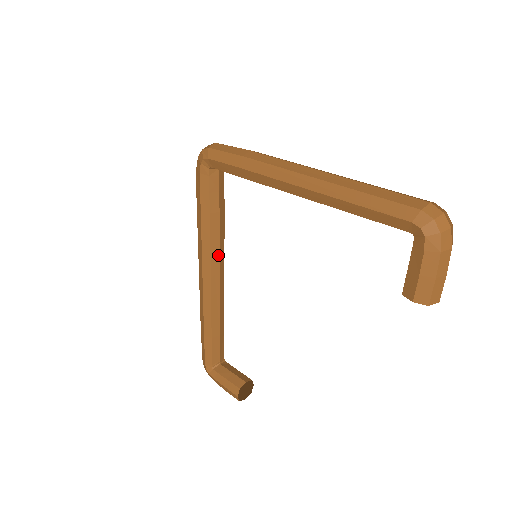
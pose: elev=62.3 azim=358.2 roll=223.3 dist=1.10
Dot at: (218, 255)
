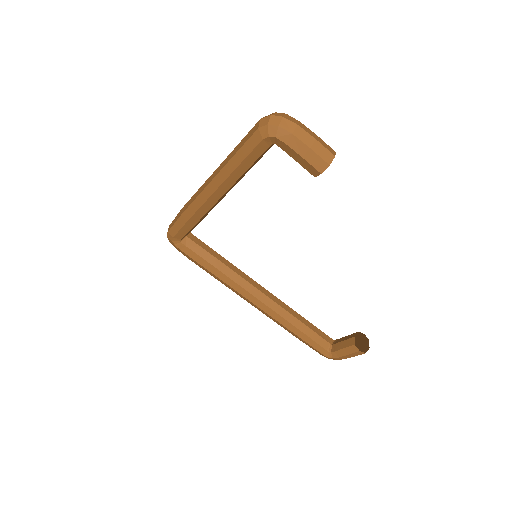
Dot at: (245, 281)
